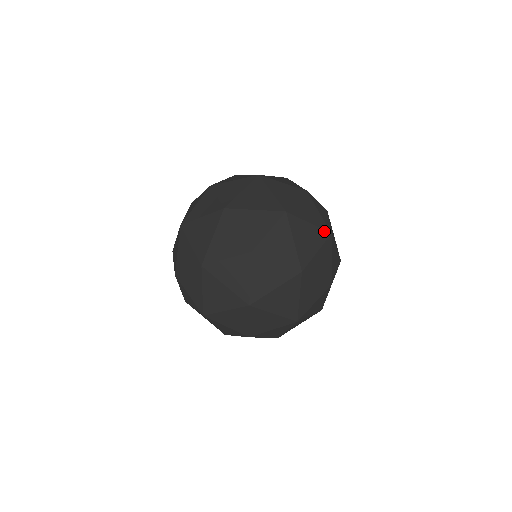
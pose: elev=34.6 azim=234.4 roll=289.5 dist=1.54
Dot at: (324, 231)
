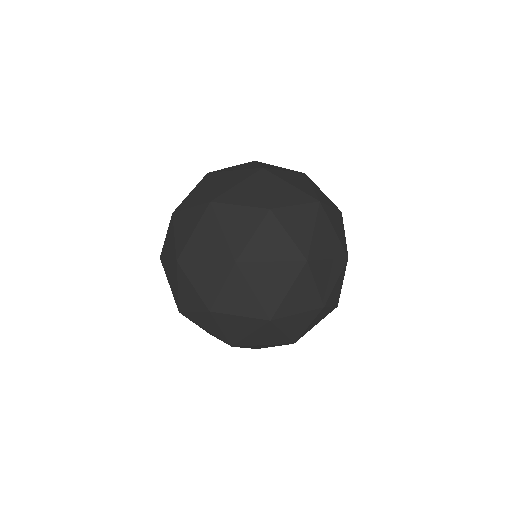
Dot at: occluded
